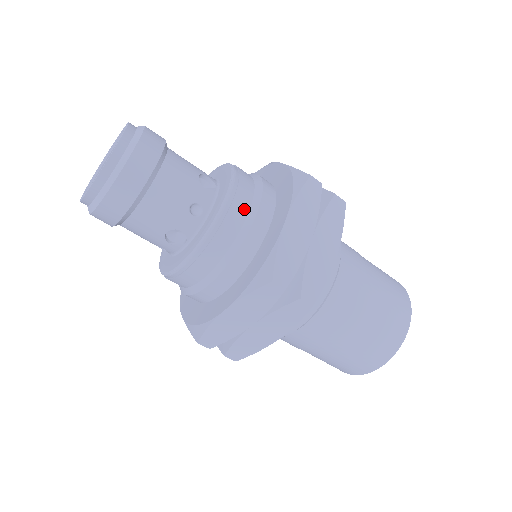
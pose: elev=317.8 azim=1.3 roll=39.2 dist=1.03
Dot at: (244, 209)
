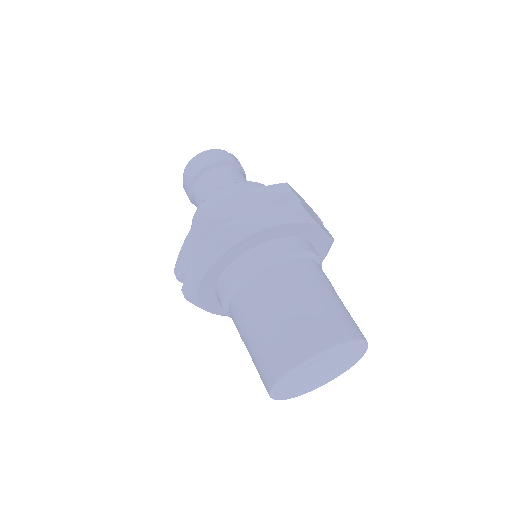
Dot at: (238, 192)
